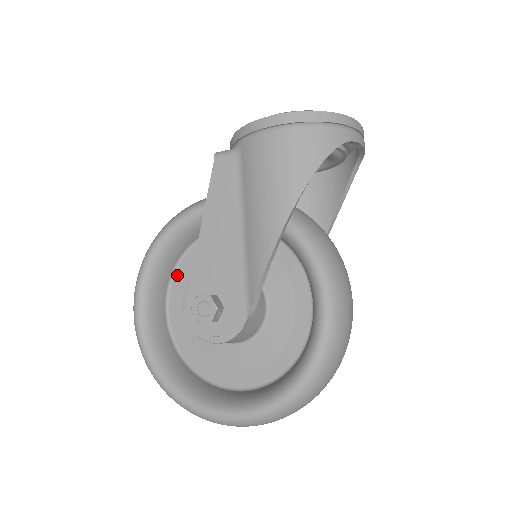
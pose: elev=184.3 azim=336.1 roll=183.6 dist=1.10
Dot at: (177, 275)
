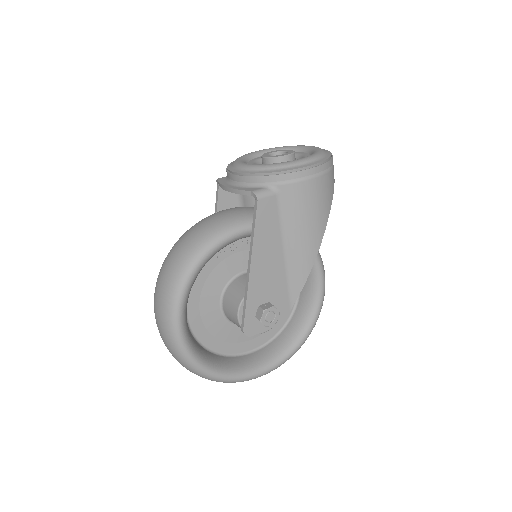
Dot at: (192, 290)
